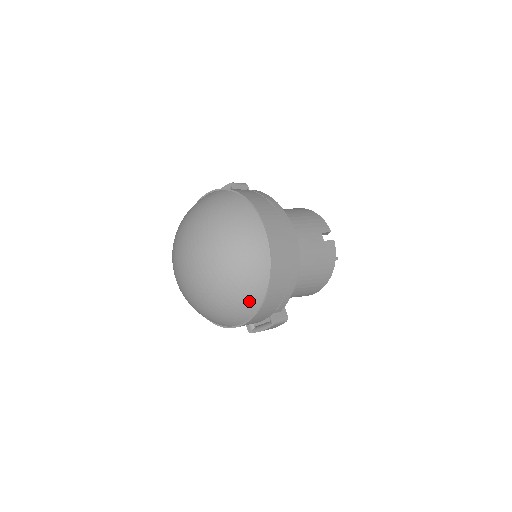
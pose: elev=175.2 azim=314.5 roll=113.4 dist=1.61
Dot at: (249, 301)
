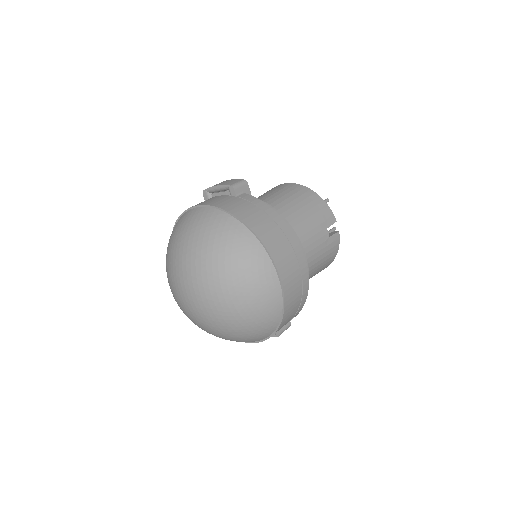
Dot at: (258, 336)
